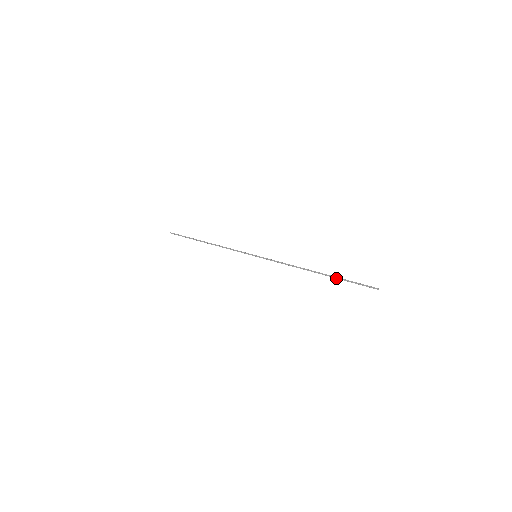
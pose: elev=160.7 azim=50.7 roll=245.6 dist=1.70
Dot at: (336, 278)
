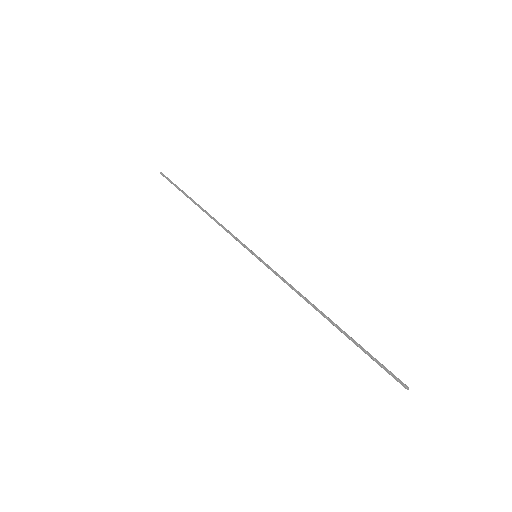
Dot at: (353, 342)
